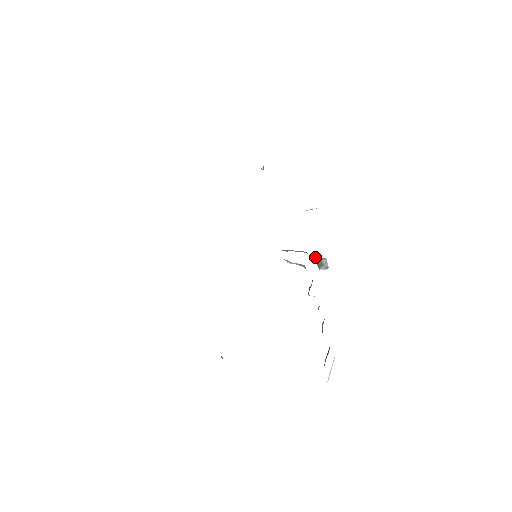
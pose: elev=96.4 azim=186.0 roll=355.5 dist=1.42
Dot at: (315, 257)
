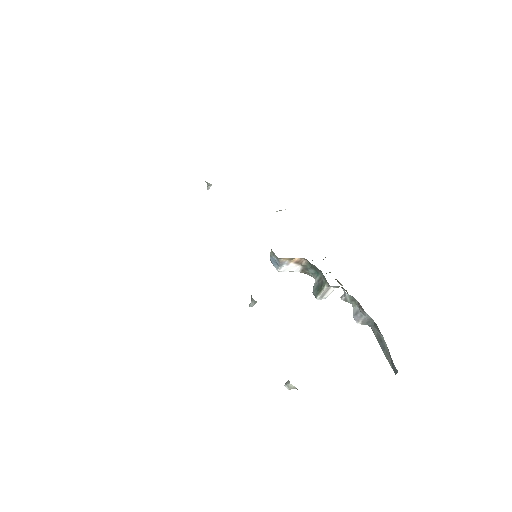
Dot at: occluded
